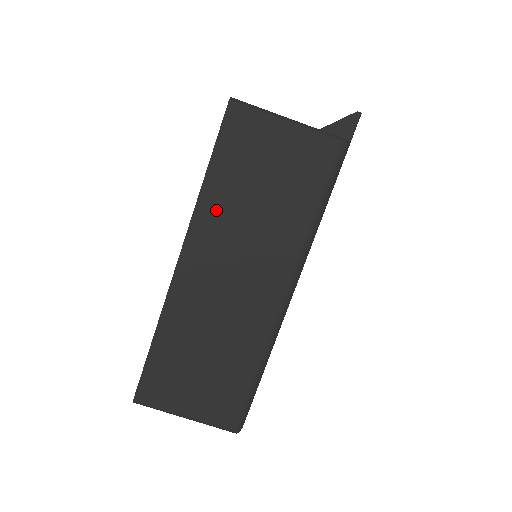
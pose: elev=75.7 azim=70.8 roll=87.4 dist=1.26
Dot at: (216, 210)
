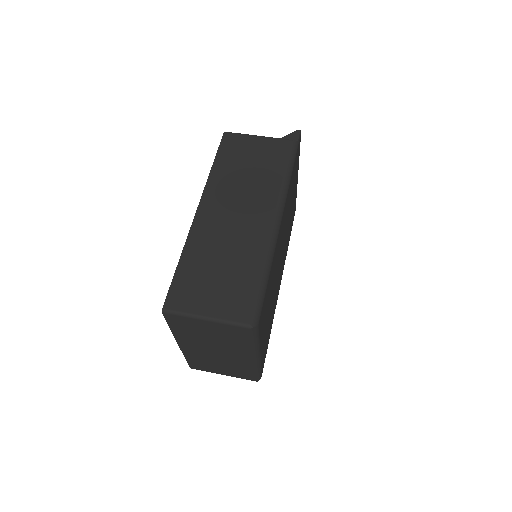
Dot at: (221, 179)
